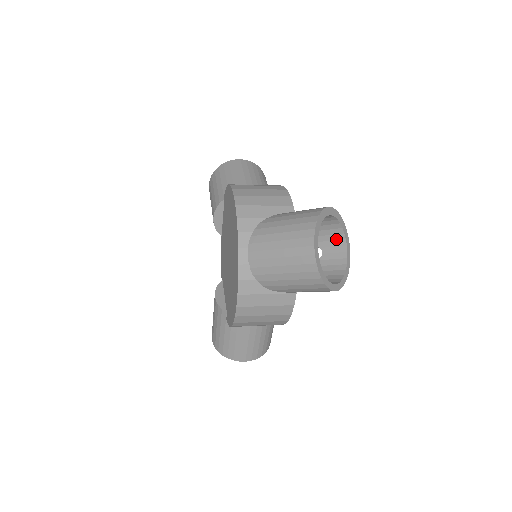
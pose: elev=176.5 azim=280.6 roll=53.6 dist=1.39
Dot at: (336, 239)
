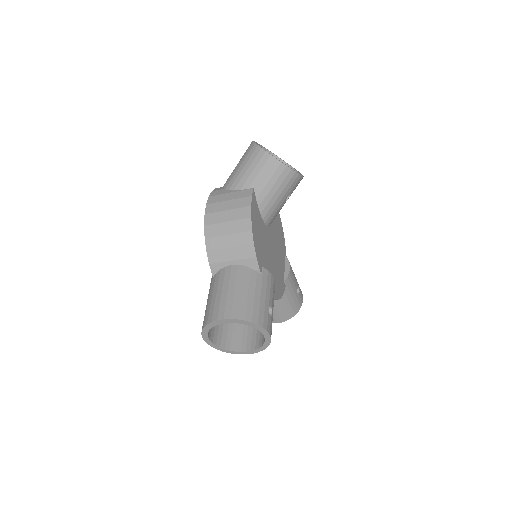
Dot at: occluded
